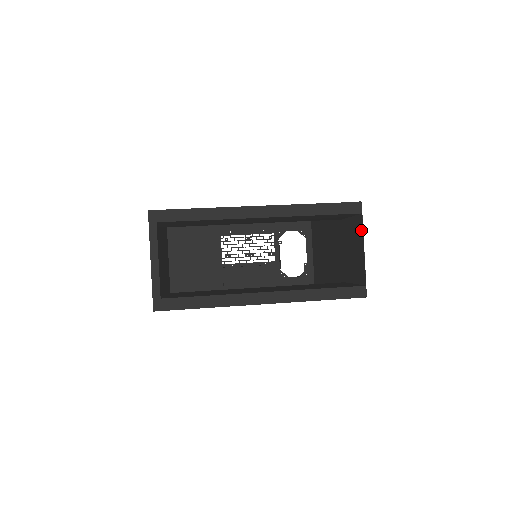
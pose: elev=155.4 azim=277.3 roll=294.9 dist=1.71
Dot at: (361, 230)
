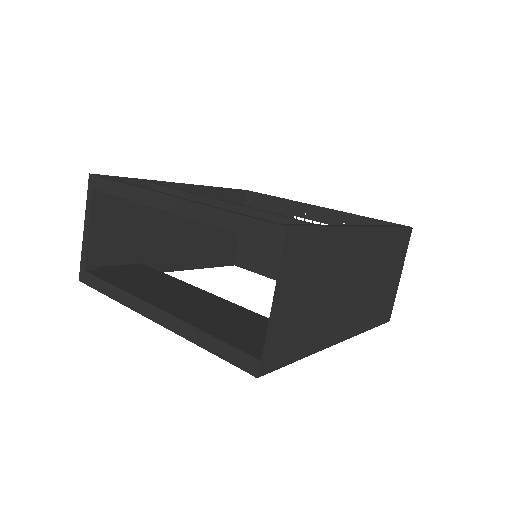
Dot at: (282, 273)
